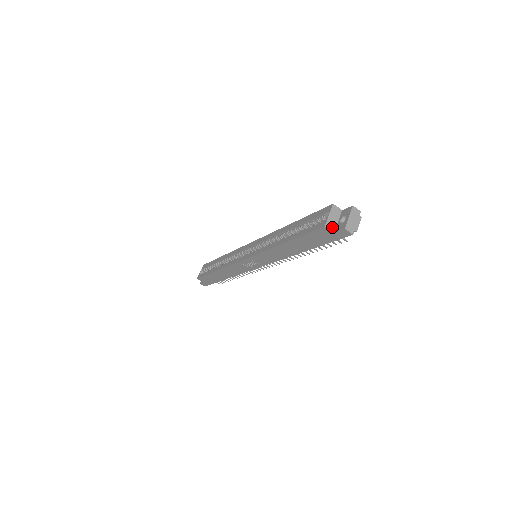
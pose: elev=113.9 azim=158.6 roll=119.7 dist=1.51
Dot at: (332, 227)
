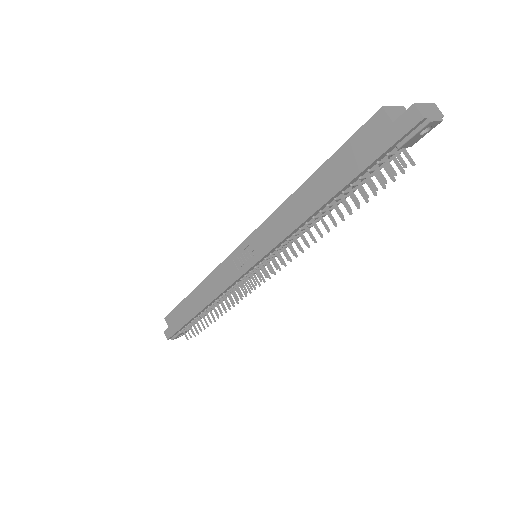
Dot at: (392, 117)
